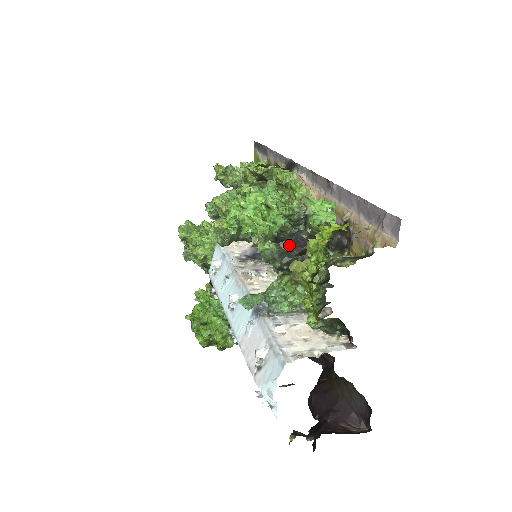
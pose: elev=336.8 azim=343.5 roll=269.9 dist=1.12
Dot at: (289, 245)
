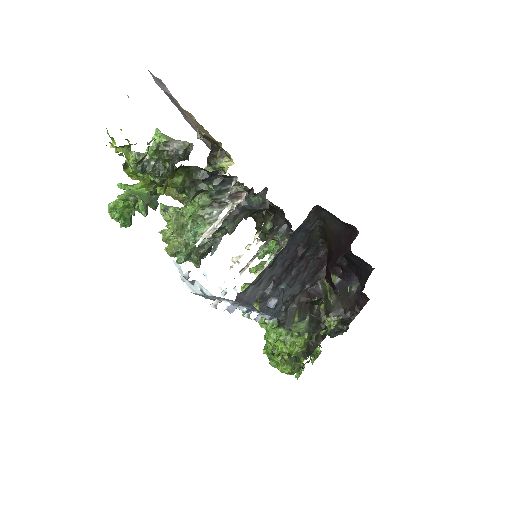
Dot at: occluded
